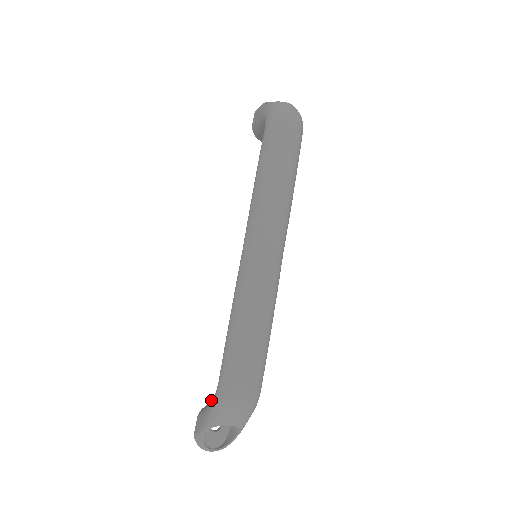
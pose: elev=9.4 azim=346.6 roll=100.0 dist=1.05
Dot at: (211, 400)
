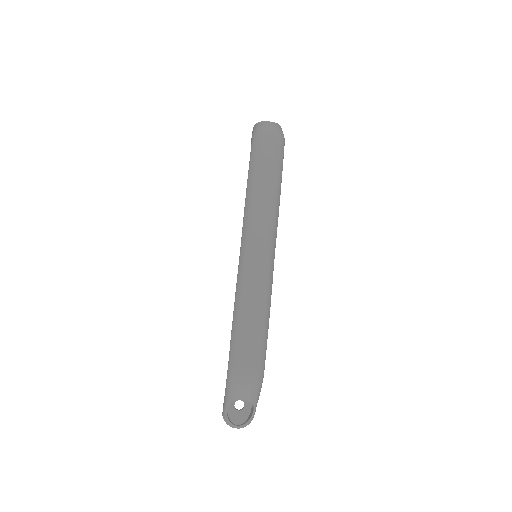
Dot at: occluded
